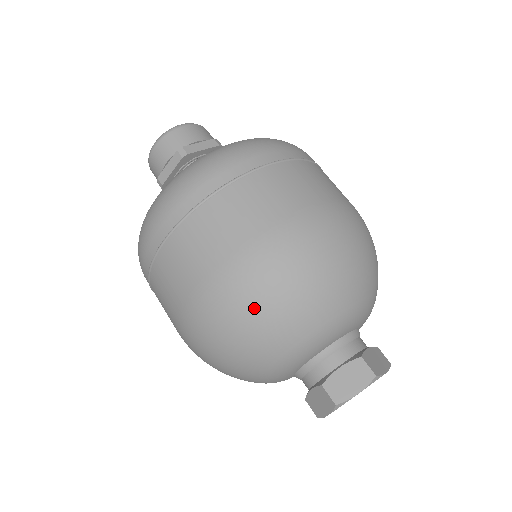
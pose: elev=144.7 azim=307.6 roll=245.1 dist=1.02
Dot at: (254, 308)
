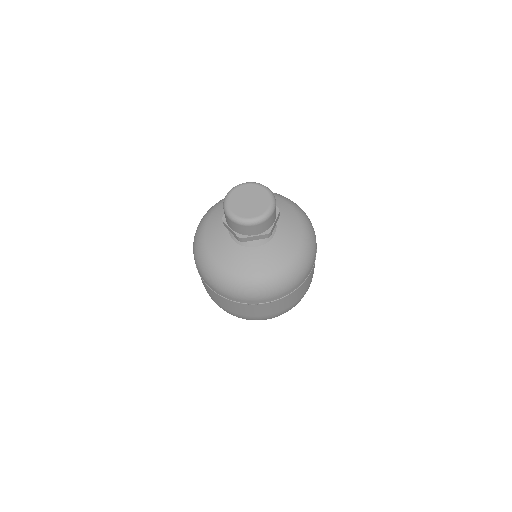
Dot at: occluded
